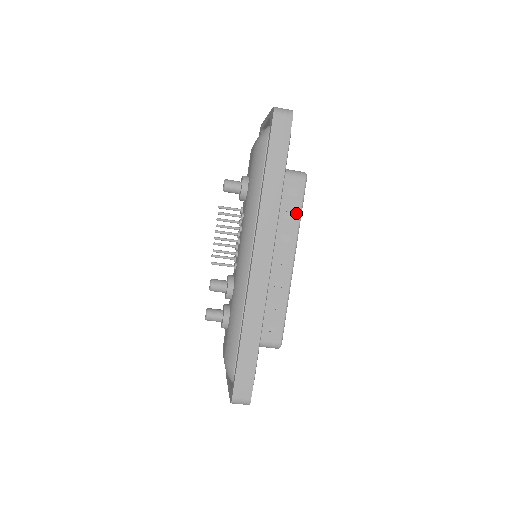
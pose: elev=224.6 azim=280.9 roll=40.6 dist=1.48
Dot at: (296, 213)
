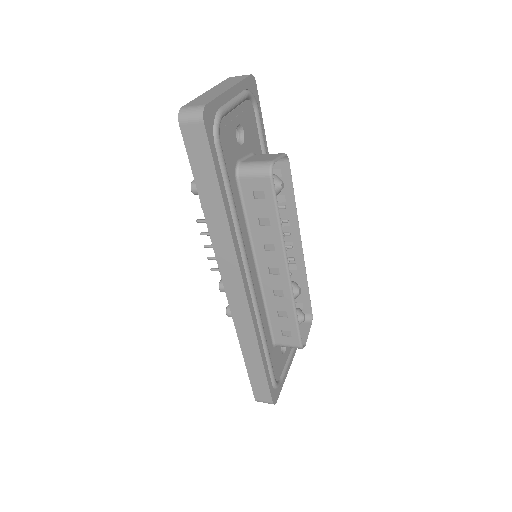
Dot at: (272, 218)
